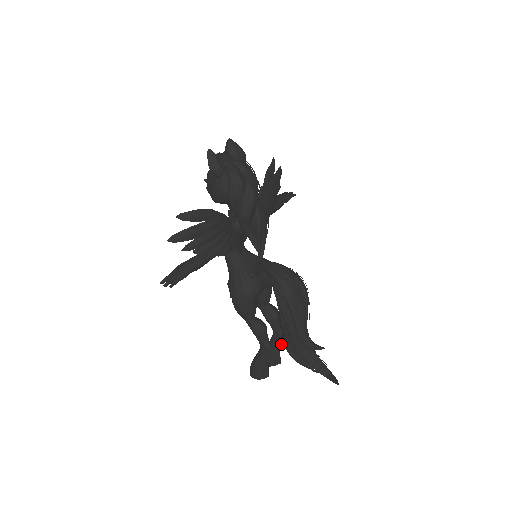
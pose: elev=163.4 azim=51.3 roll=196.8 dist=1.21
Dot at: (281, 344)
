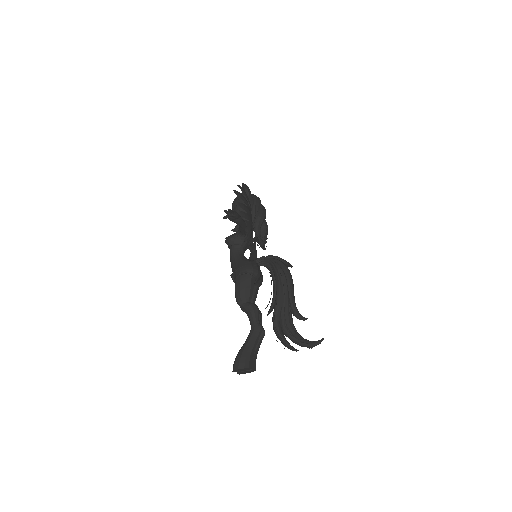
Dot at: (260, 344)
